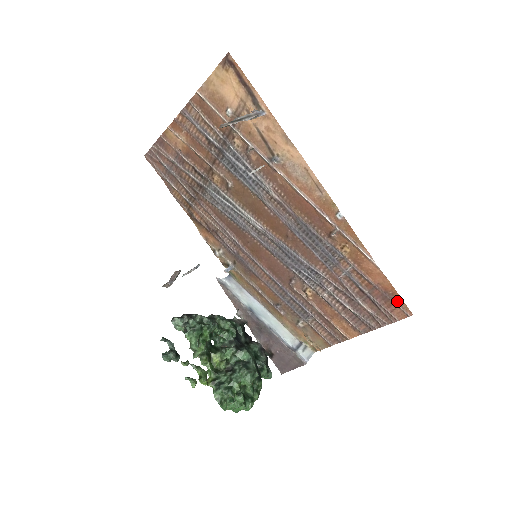
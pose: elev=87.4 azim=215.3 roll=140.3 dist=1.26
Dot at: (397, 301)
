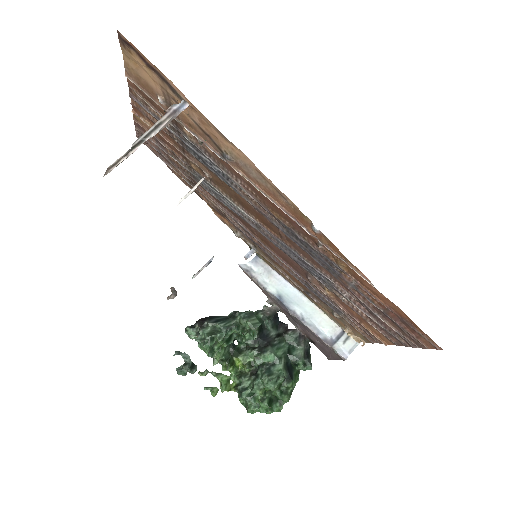
Dot at: (418, 330)
